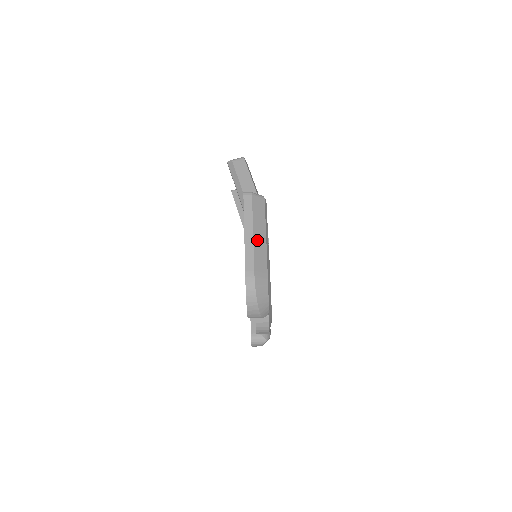
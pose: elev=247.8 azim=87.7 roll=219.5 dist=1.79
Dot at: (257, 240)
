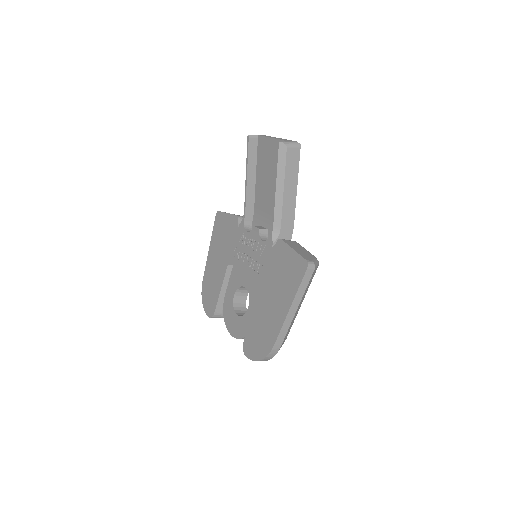
Dot at: occluded
